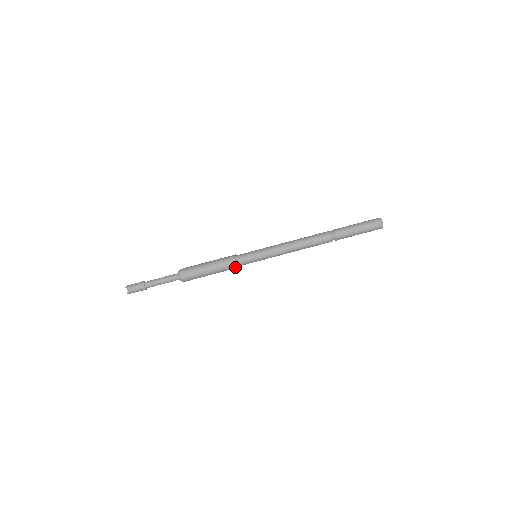
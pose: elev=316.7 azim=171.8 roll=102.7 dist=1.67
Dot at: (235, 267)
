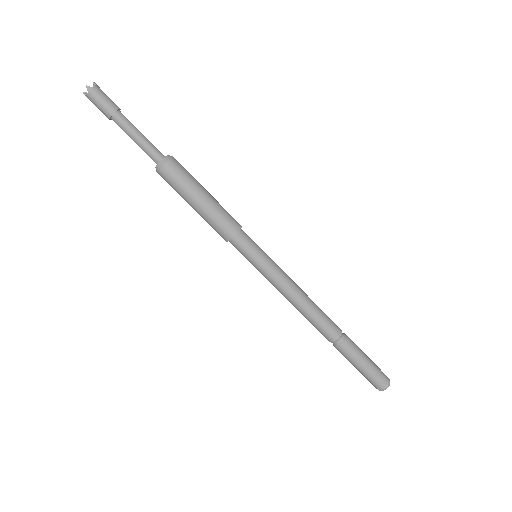
Dot at: (223, 237)
